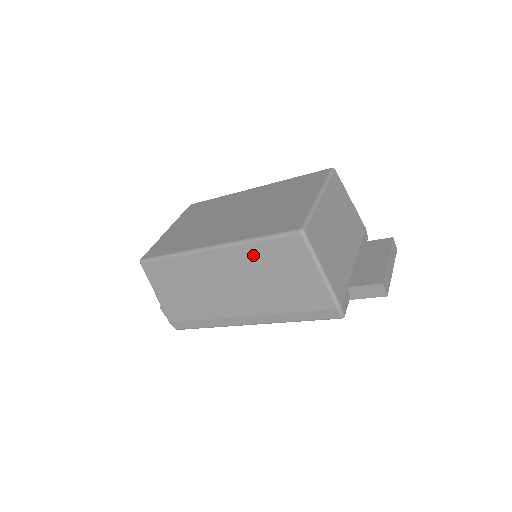
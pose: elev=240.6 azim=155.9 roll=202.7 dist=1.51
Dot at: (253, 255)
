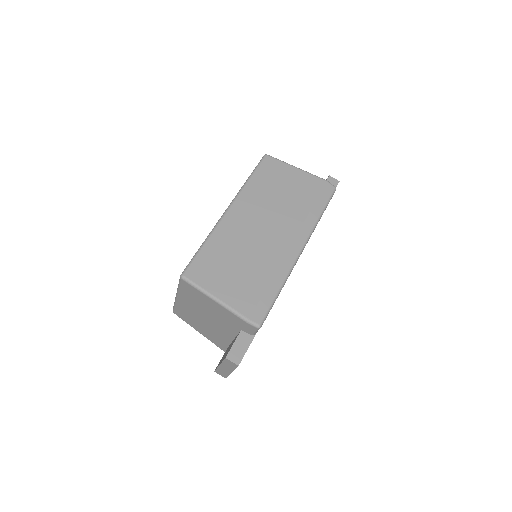
Dot at: (256, 189)
